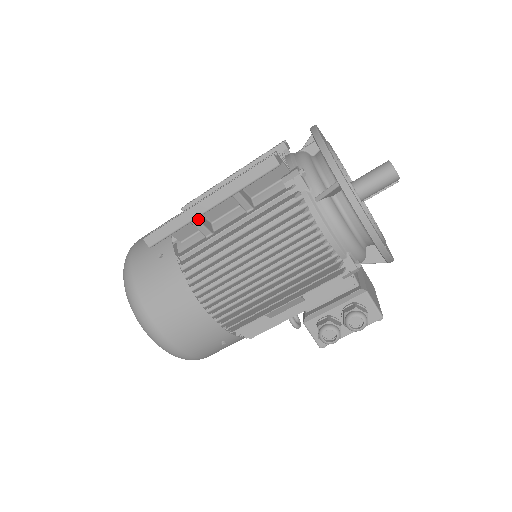
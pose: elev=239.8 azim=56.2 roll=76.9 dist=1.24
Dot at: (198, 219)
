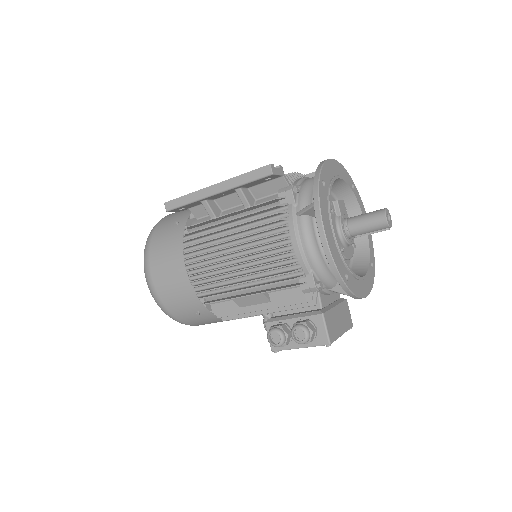
Dot at: (207, 201)
